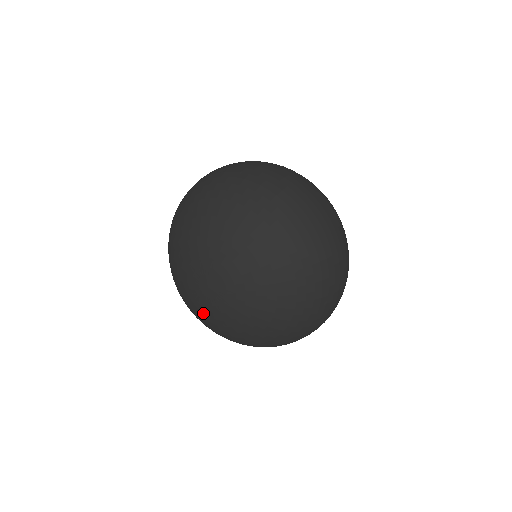
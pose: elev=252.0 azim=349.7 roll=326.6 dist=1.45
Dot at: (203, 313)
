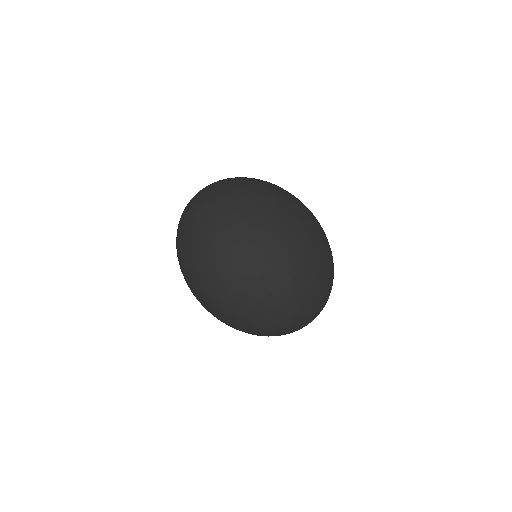
Dot at: occluded
